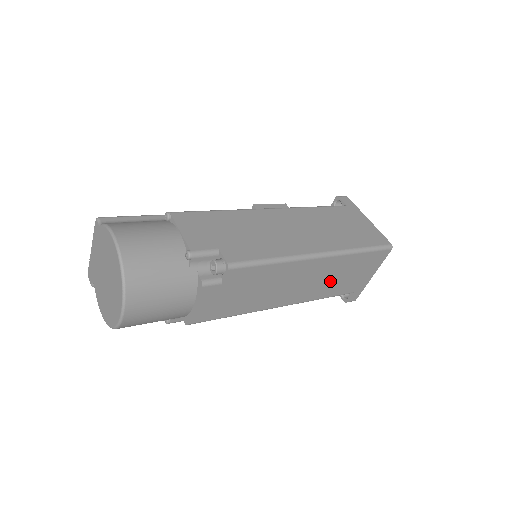
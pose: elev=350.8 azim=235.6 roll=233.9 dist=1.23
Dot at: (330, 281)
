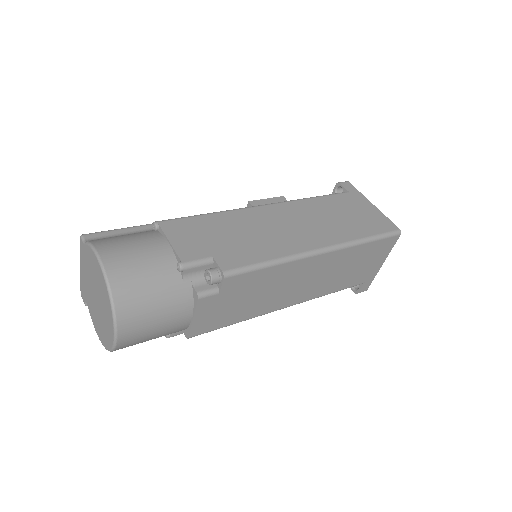
Dot at: (337, 275)
